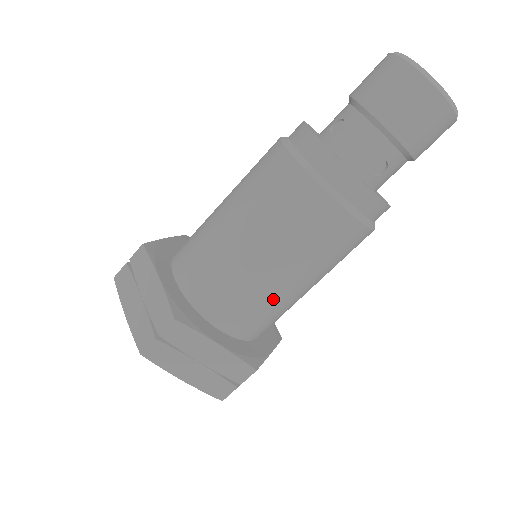
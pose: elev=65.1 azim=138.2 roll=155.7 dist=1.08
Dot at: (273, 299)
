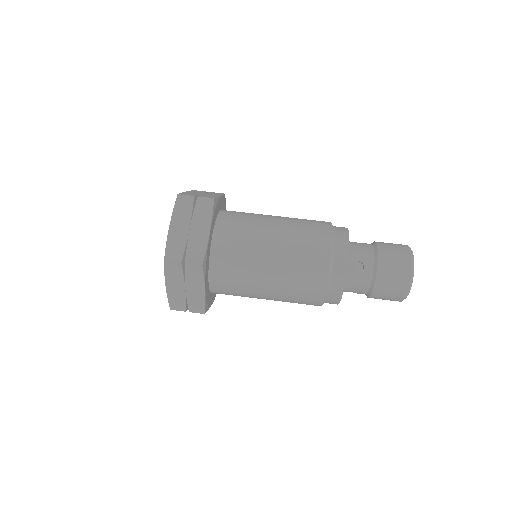
Dot at: (252, 254)
